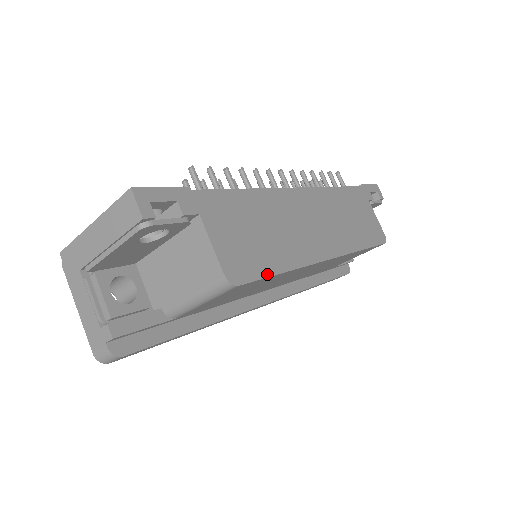
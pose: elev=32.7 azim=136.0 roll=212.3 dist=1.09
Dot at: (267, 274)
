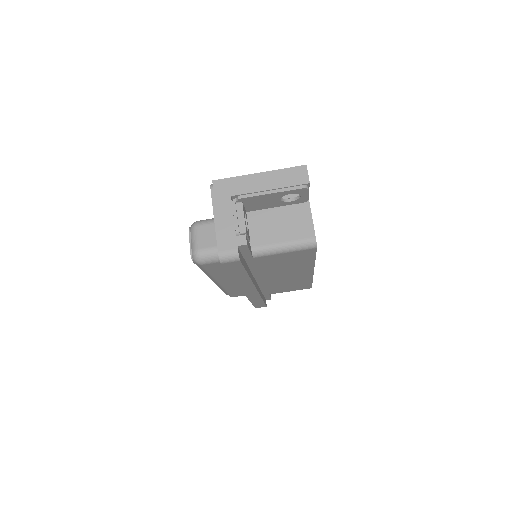
Dot at: occluded
